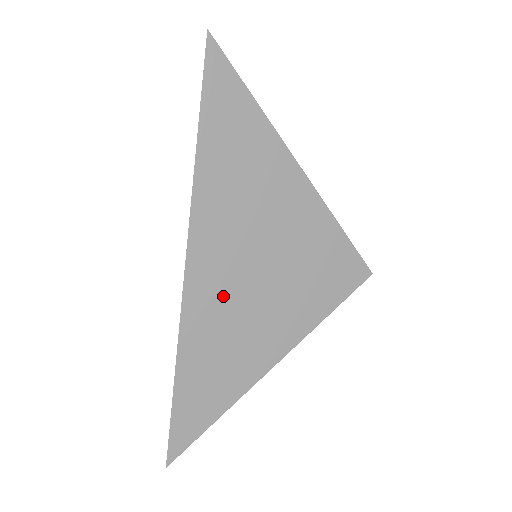
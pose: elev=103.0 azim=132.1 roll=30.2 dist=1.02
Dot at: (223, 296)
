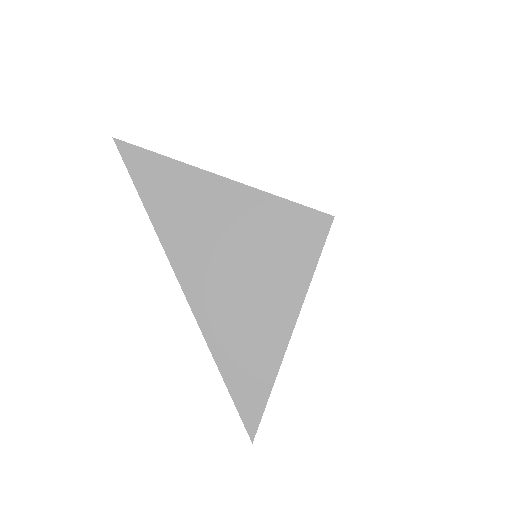
Dot at: (221, 296)
